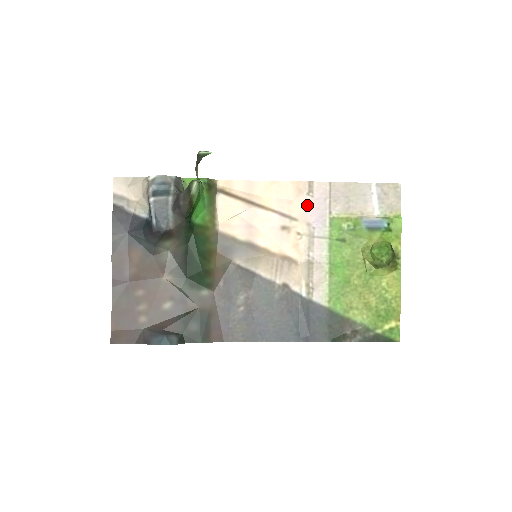
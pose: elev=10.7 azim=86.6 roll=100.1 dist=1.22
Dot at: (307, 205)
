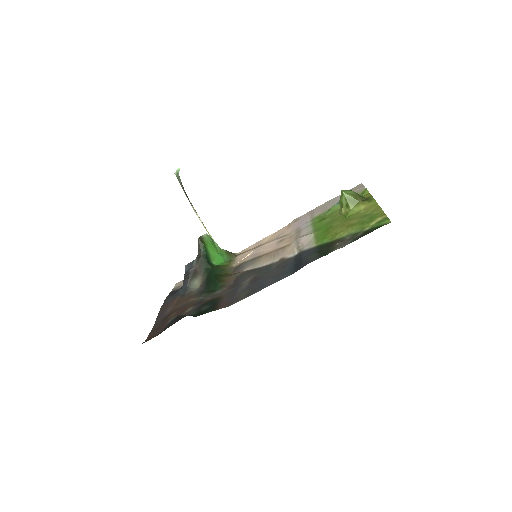
Dot at: (295, 225)
